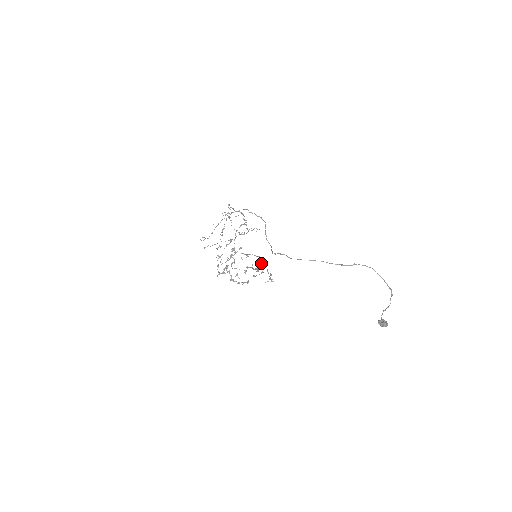
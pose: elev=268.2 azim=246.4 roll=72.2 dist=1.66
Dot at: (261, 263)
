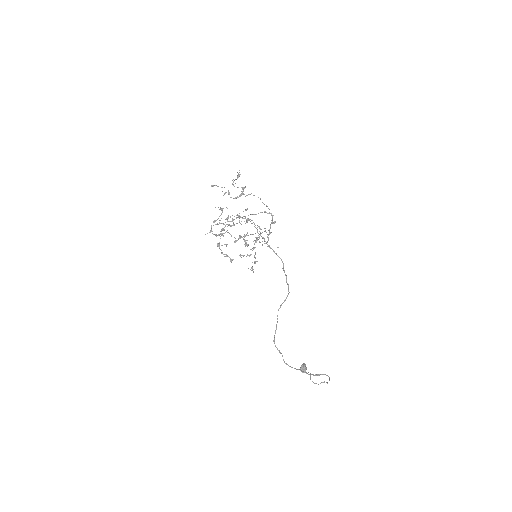
Dot at: occluded
